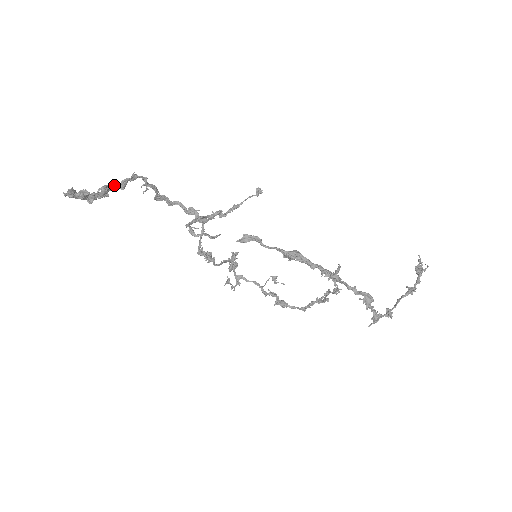
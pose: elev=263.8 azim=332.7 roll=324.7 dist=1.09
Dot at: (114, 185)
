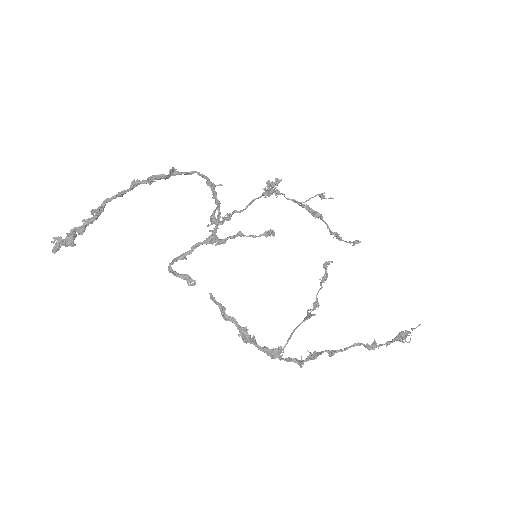
Dot at: (109, 200)
